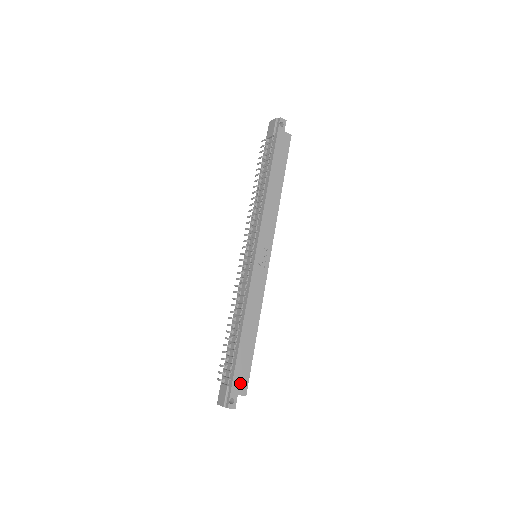
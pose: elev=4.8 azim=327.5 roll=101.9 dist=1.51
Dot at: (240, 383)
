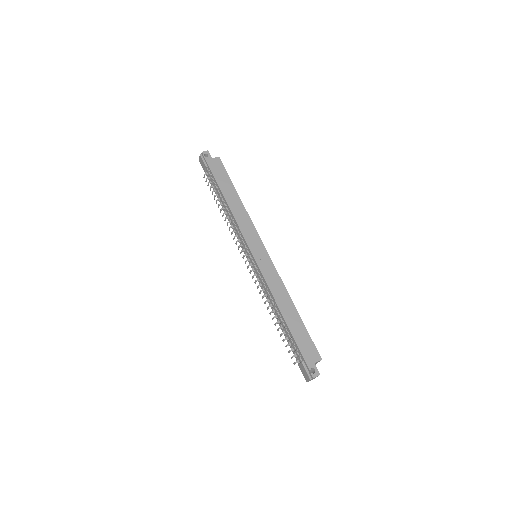
Dot at: (310, 353)
